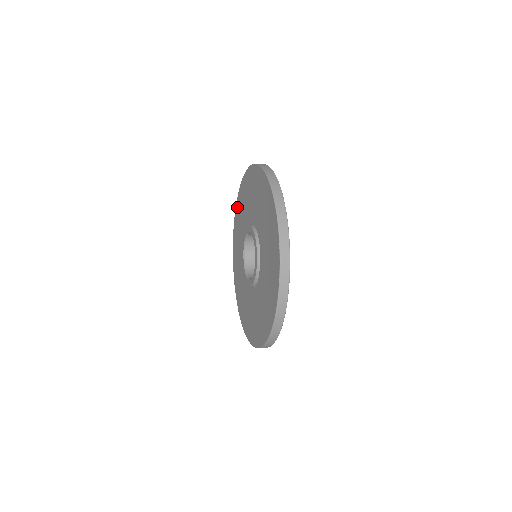
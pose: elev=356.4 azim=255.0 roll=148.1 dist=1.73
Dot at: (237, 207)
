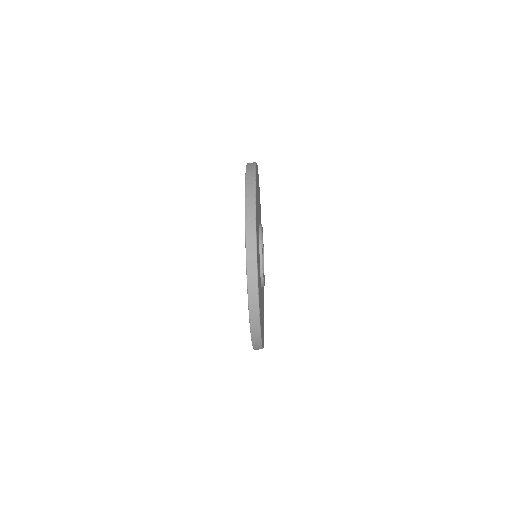
Dot at: occluded
